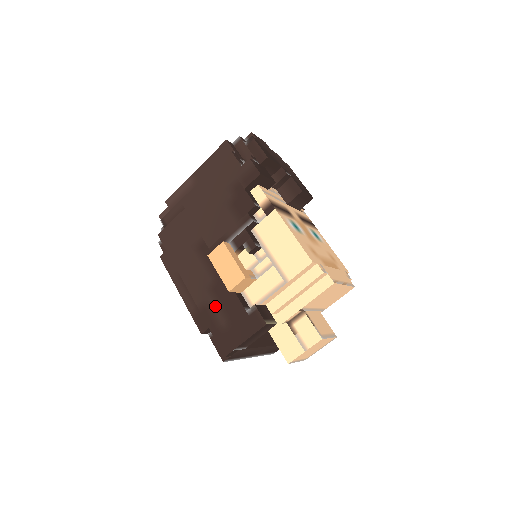
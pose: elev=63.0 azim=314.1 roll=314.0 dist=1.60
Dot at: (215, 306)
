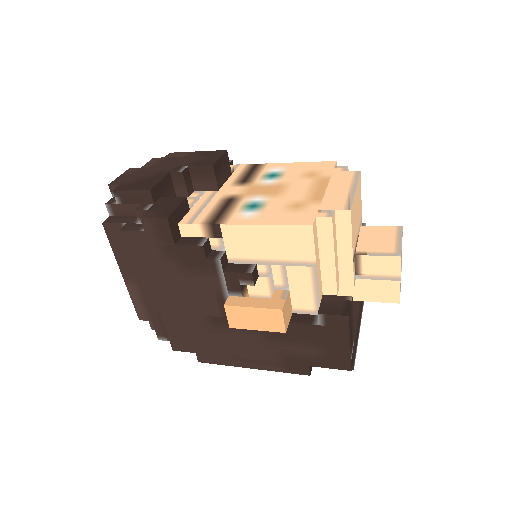
Dot at: (290, 348)
